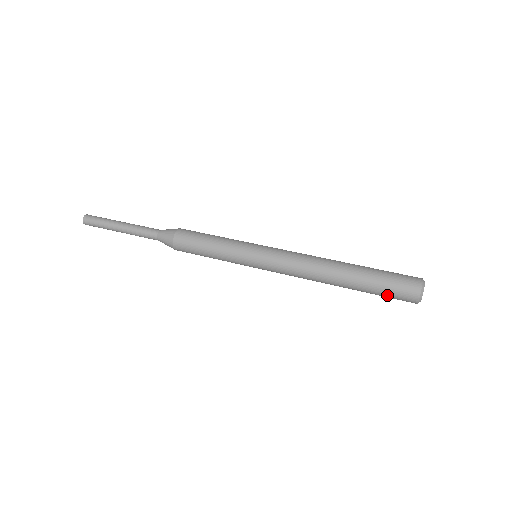
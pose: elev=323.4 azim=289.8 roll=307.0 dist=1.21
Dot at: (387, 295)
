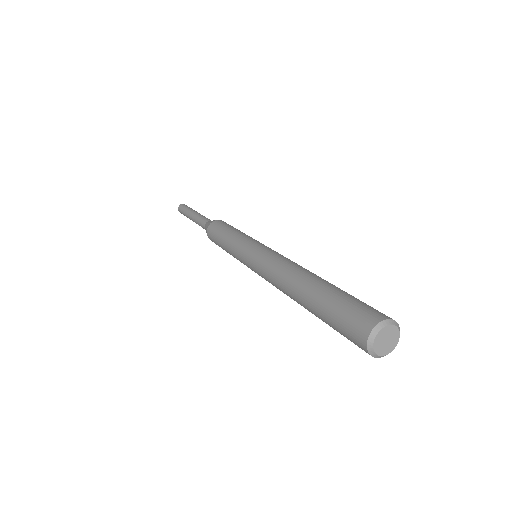
Dot at: (338, 317)
